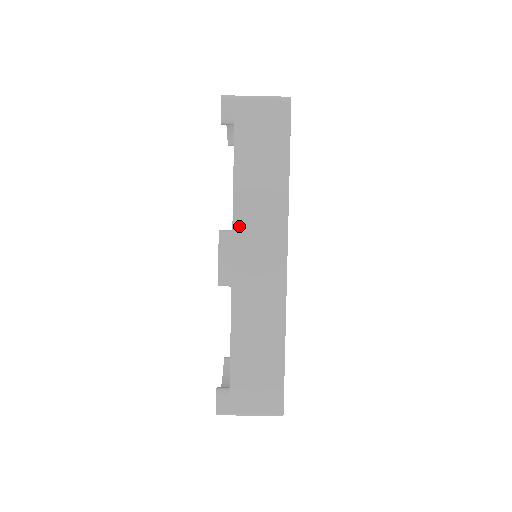
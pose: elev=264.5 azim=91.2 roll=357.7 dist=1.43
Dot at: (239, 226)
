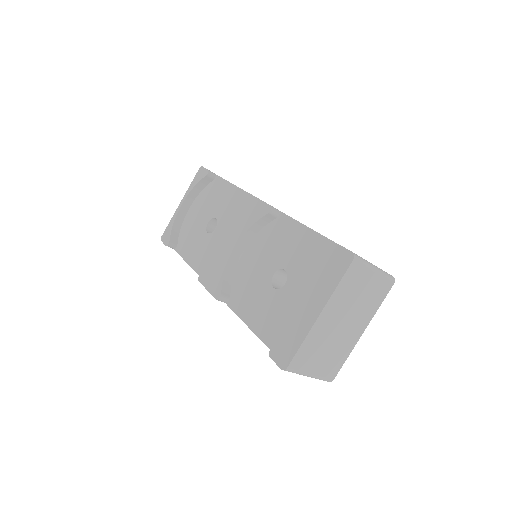
Dot at: occluded
